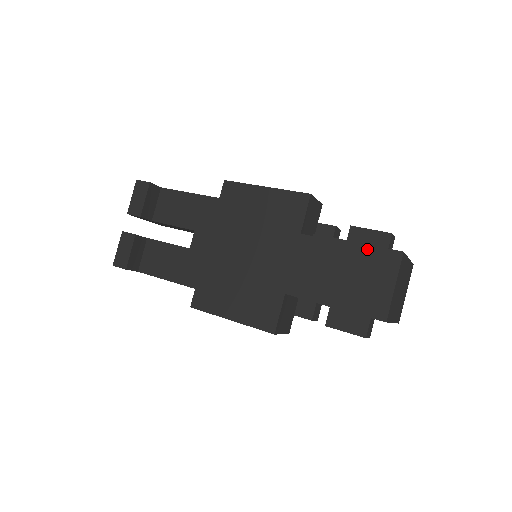
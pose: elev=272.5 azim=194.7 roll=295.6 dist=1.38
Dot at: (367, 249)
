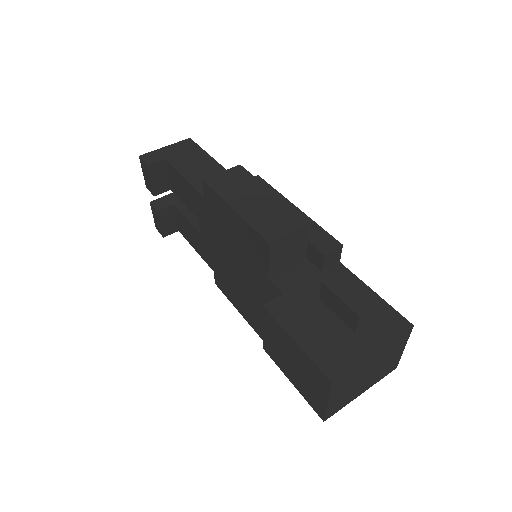
Dot at: (303, 355)
